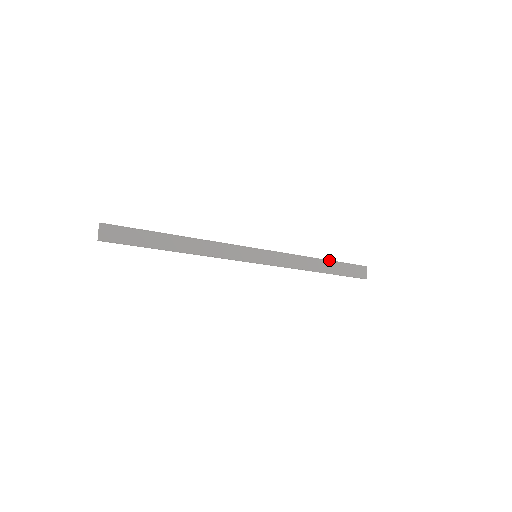
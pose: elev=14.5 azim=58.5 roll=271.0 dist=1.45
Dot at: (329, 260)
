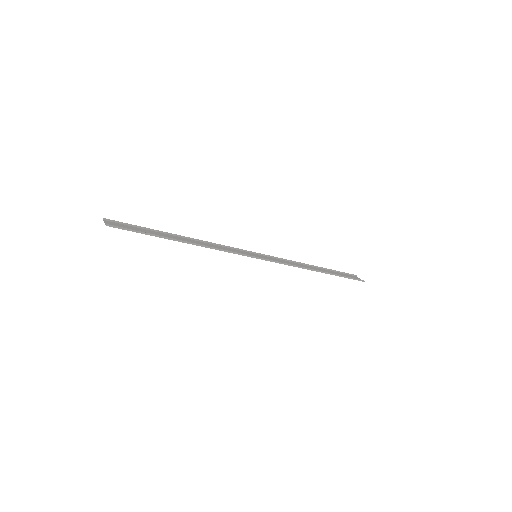
Dot at: (321, 267)
